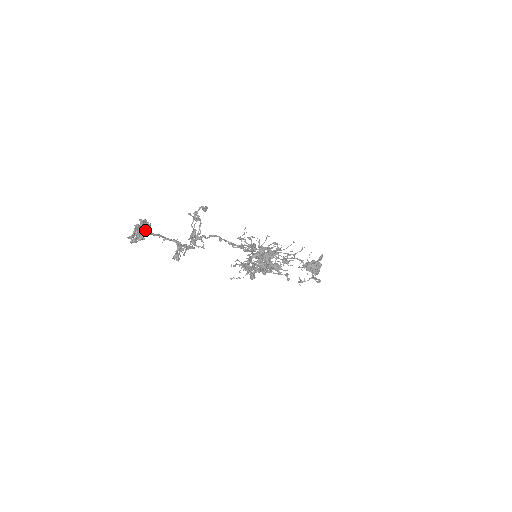
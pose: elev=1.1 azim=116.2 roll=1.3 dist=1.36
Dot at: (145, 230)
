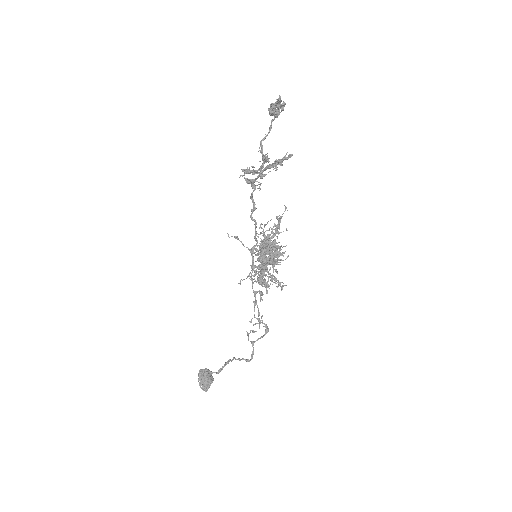
Dot at: (283, 110)
